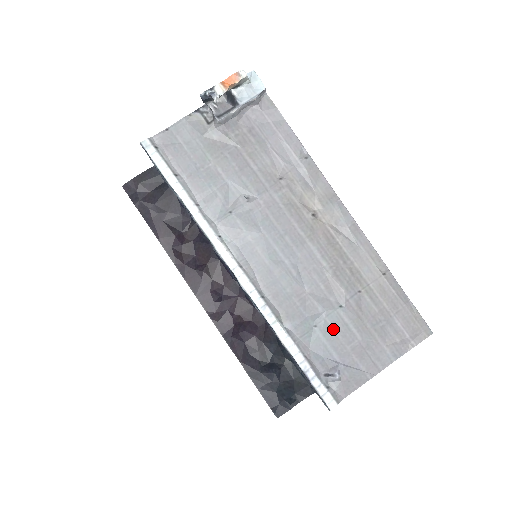
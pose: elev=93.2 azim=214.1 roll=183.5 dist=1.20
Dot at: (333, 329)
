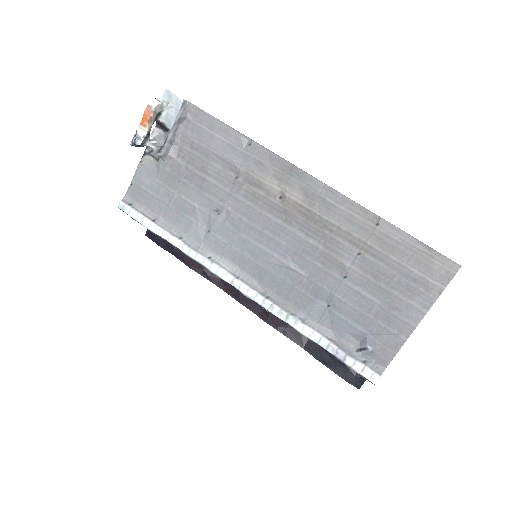
Dot at: (347, 303)
